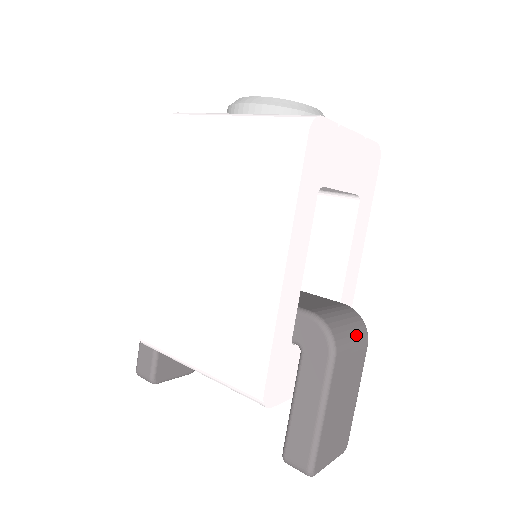
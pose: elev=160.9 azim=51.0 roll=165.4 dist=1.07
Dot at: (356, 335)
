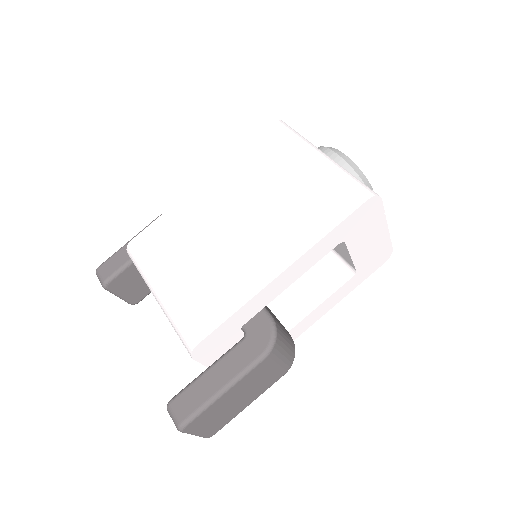
Dot at: (286, 358)
